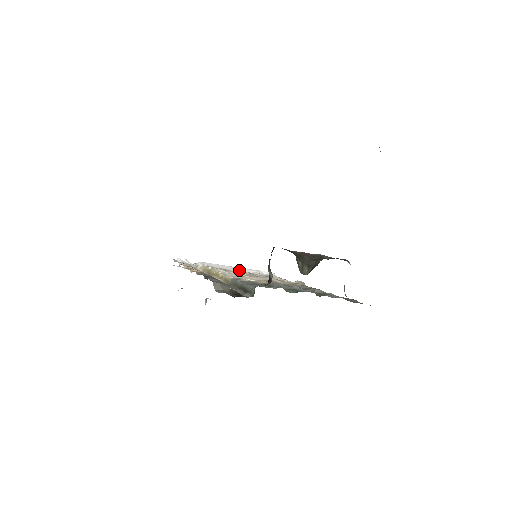
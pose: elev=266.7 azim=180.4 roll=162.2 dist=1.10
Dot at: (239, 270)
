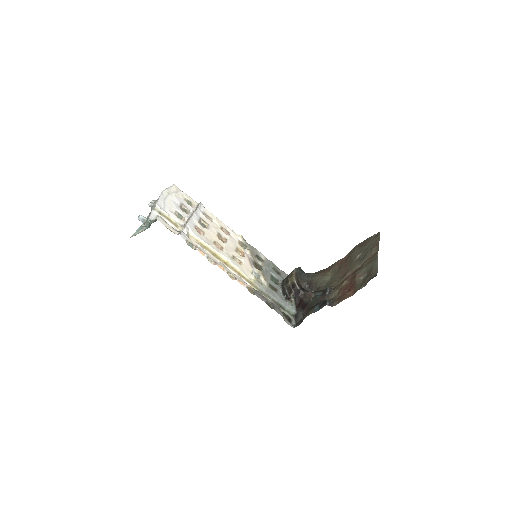
Dot at: (198, 219)
